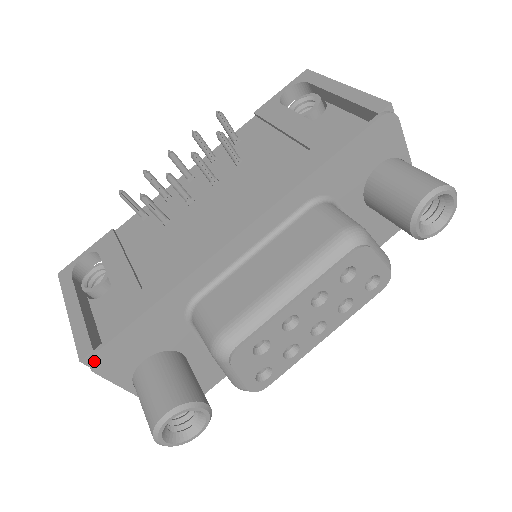
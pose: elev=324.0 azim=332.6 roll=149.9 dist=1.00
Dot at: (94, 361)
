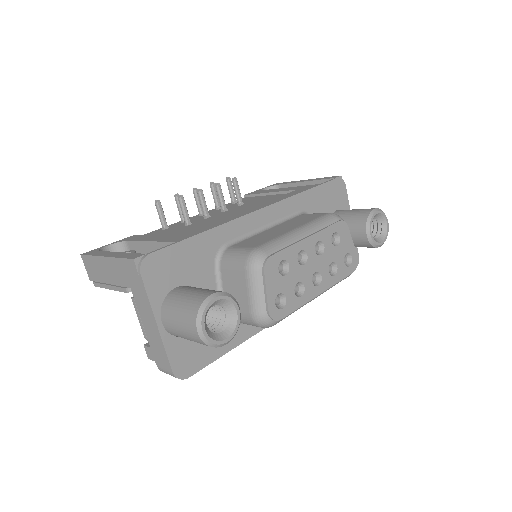
Dot at: (145, 262)
